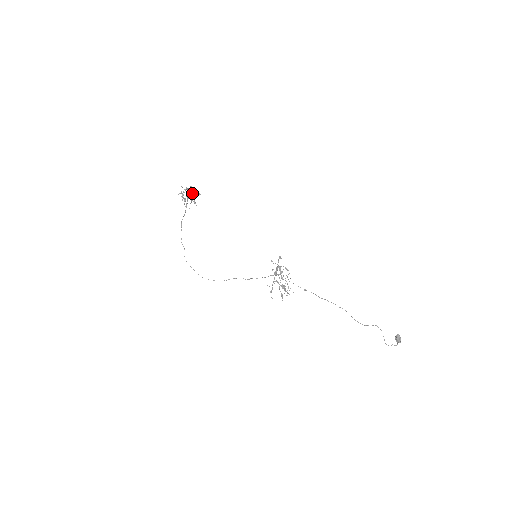
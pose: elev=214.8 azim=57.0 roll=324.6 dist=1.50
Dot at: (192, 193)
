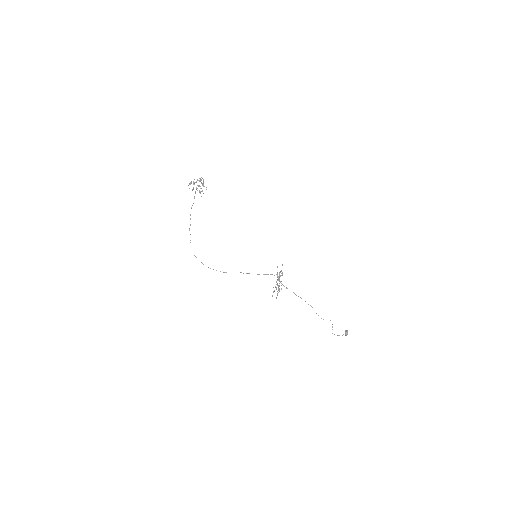
Dot at: (203, 185)
